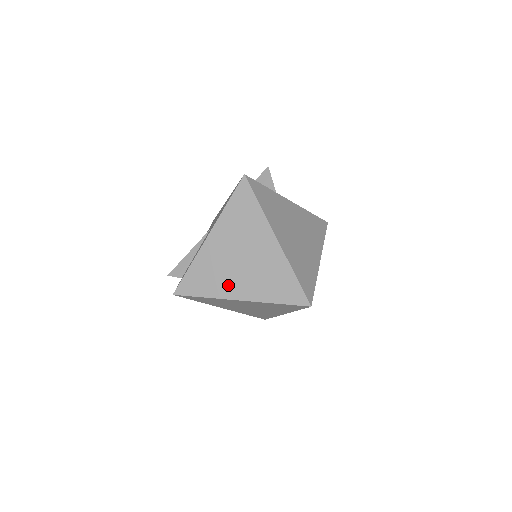
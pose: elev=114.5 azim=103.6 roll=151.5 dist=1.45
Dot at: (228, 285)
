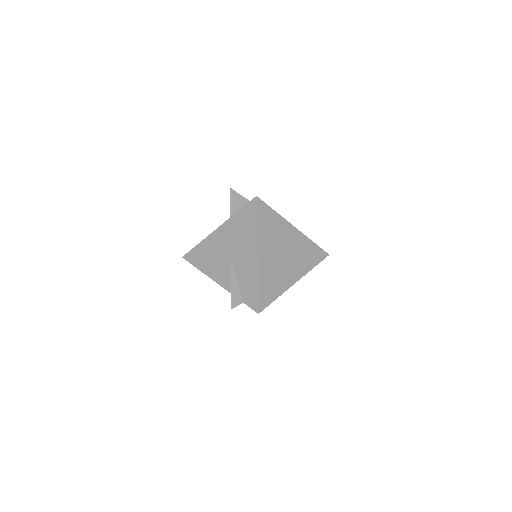
Dot at: (286, 278)
